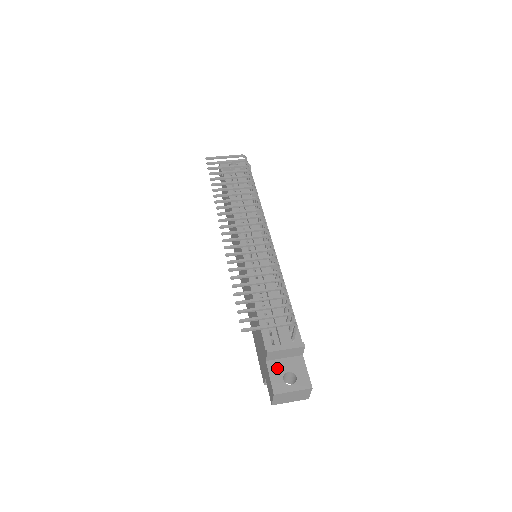
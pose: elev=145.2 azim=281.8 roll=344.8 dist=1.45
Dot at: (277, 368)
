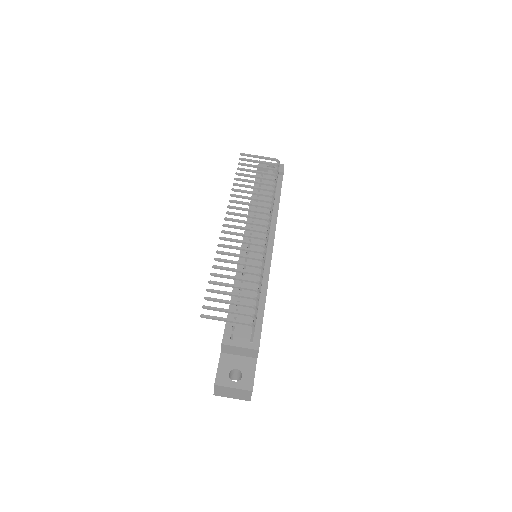
Dot at: (228, 362)
